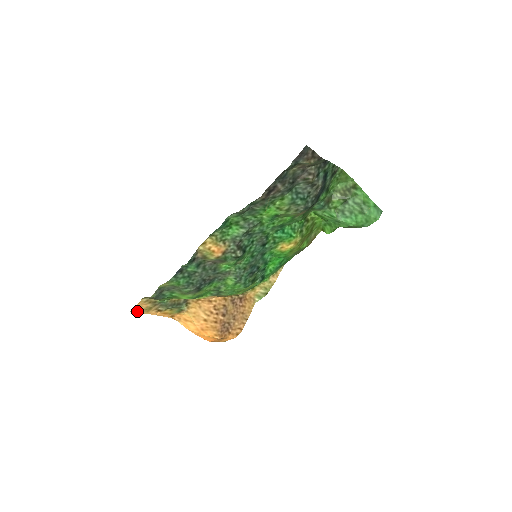
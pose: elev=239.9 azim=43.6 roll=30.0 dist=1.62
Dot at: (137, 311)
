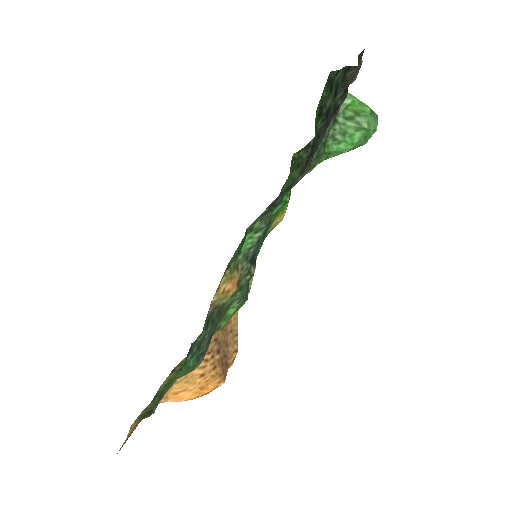
Dot at: (123, 444)
